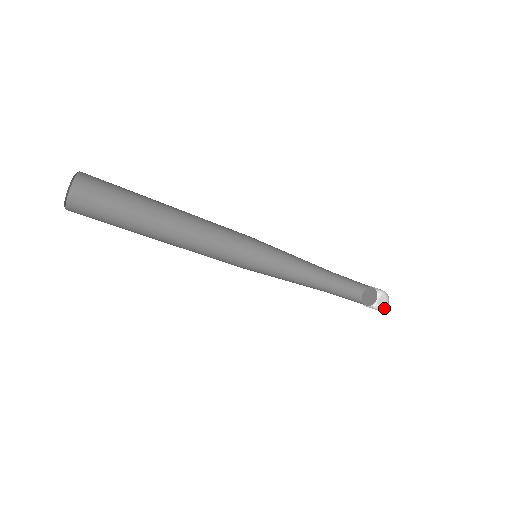
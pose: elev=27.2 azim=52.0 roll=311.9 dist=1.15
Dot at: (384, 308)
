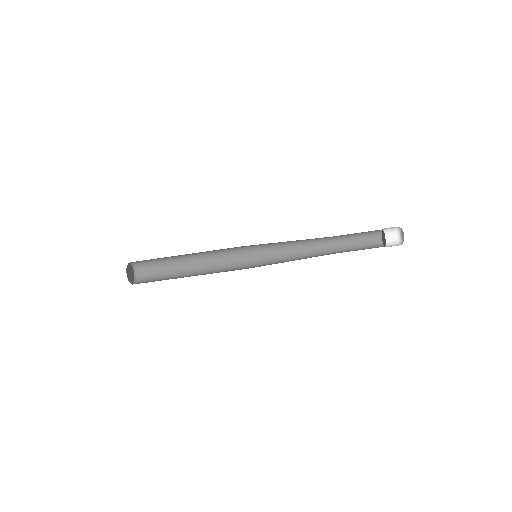
Dot at: (403, 235)
